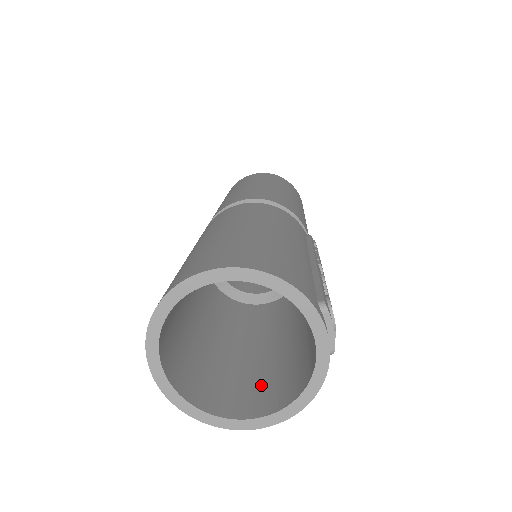
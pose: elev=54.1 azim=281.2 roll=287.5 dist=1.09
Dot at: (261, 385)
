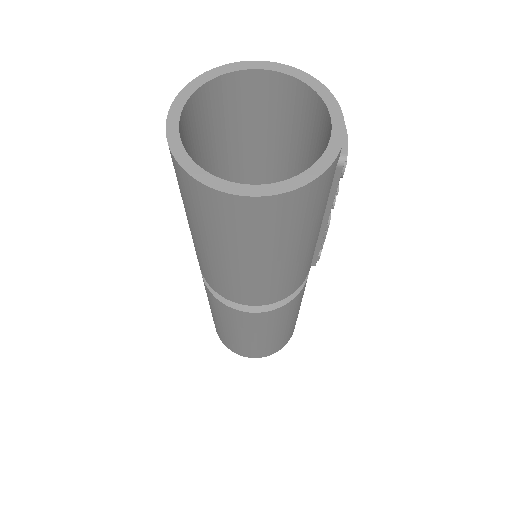
Dot at: occluded
